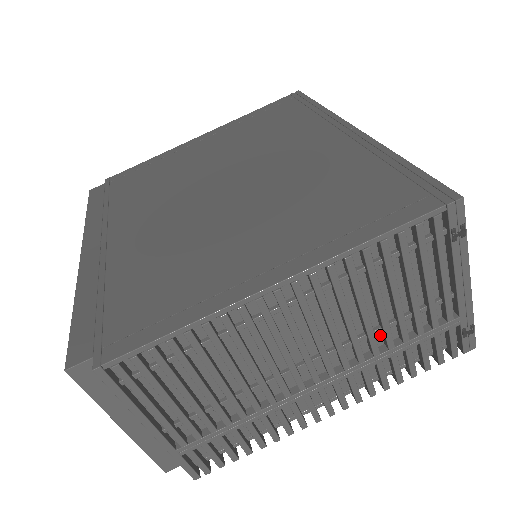
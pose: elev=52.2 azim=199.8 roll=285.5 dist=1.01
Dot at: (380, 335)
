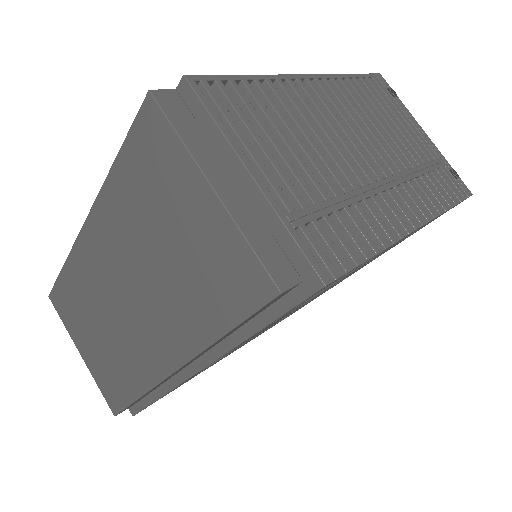
Dot at: occluded
